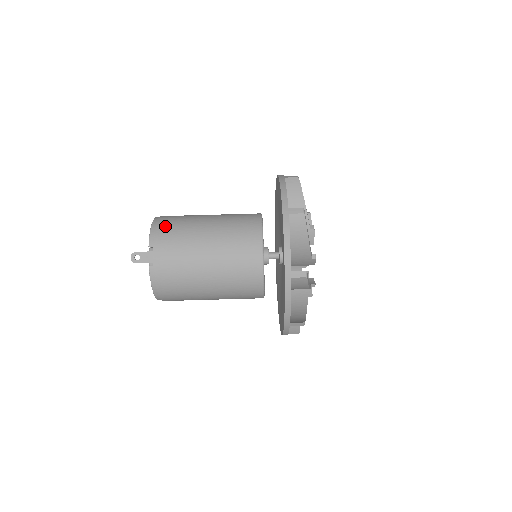
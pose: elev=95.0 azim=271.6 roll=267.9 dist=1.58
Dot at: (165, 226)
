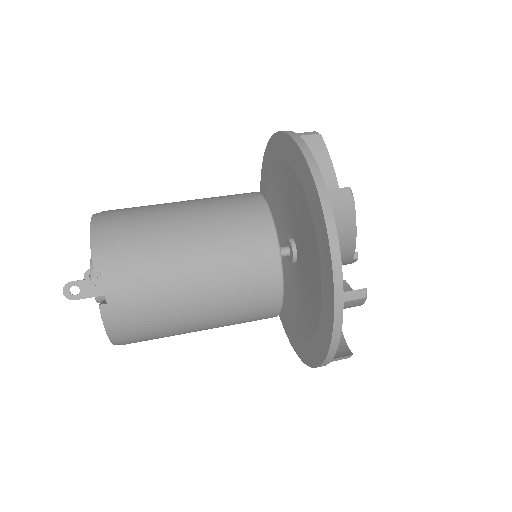
Dot at: (115, 232)
